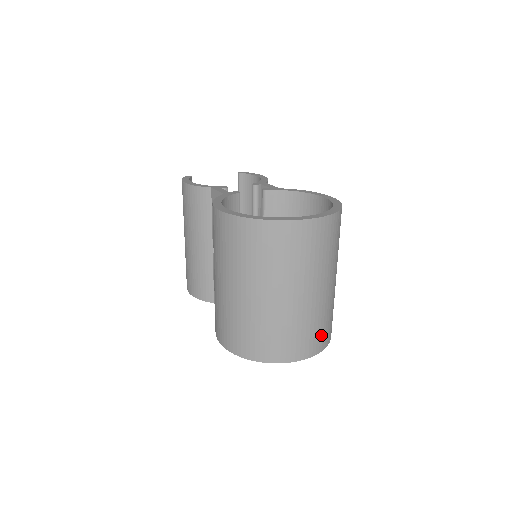
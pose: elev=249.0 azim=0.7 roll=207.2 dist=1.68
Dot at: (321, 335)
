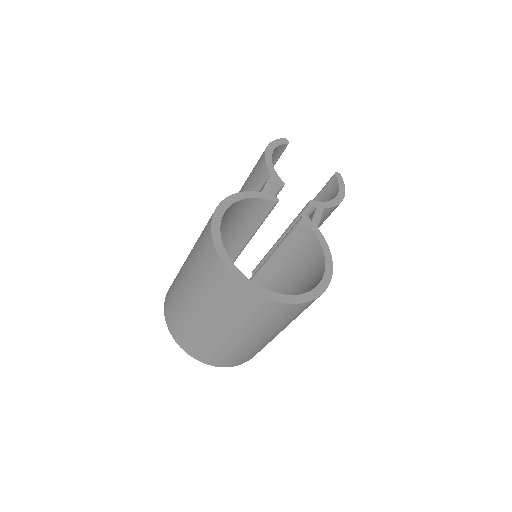
Dot at: (221, 358)
